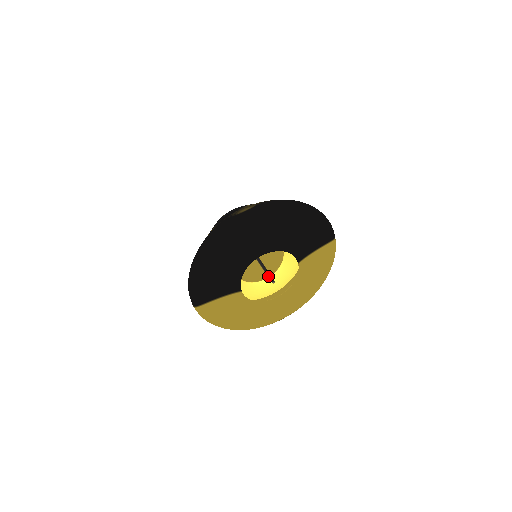
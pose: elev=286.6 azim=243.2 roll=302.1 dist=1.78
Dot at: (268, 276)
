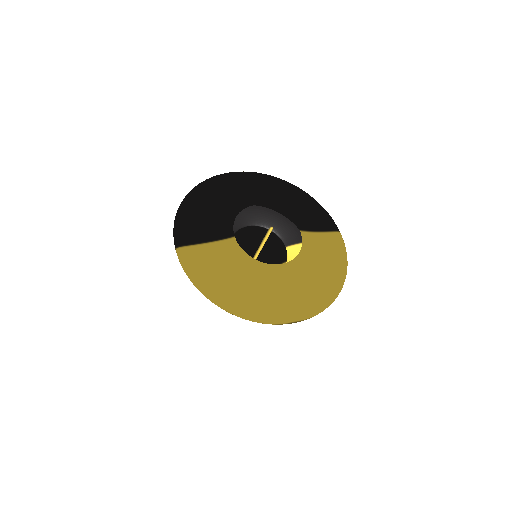
Dot at: (266, 233)
